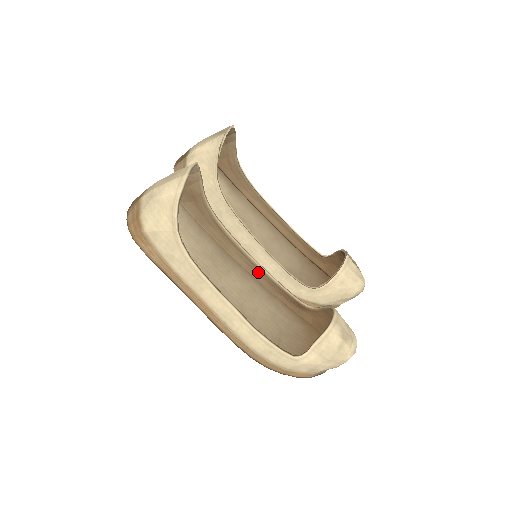
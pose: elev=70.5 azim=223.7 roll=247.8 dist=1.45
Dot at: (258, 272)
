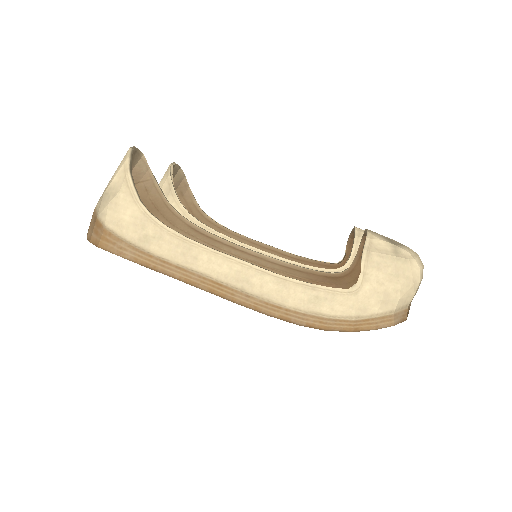
Dot at: (265, 264)
